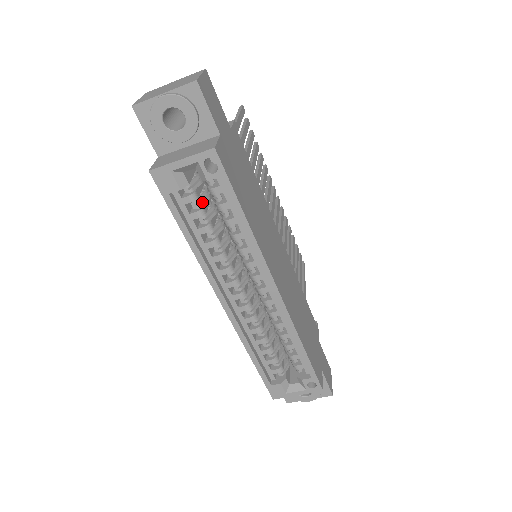
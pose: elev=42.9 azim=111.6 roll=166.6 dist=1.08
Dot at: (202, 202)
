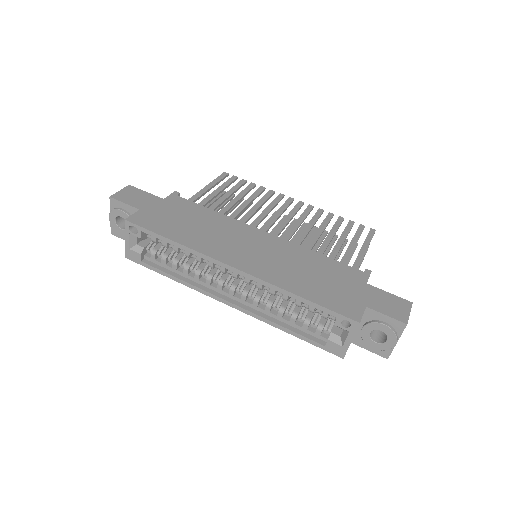
Dot at: (163, 251)
